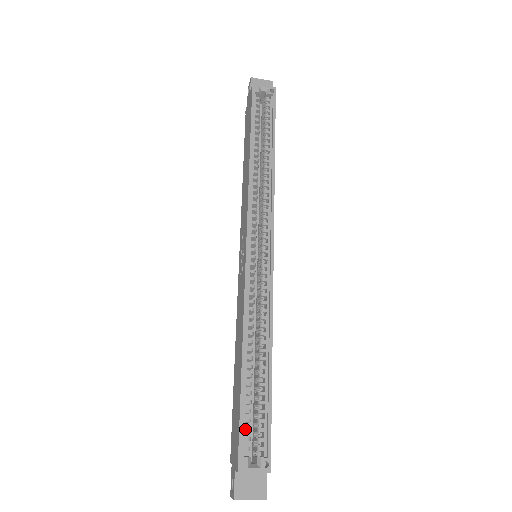
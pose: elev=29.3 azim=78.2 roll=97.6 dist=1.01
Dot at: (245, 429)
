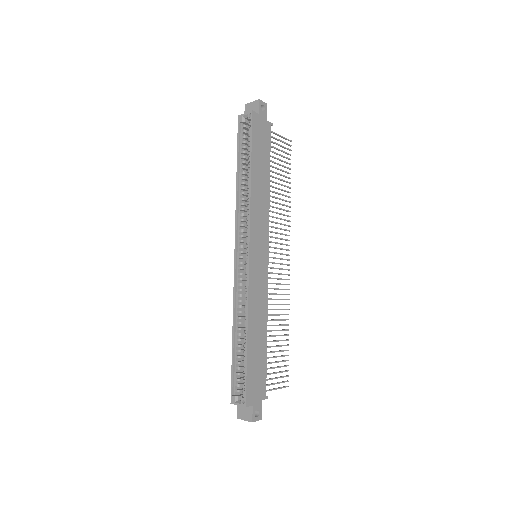
Dot at: (236, 379)
